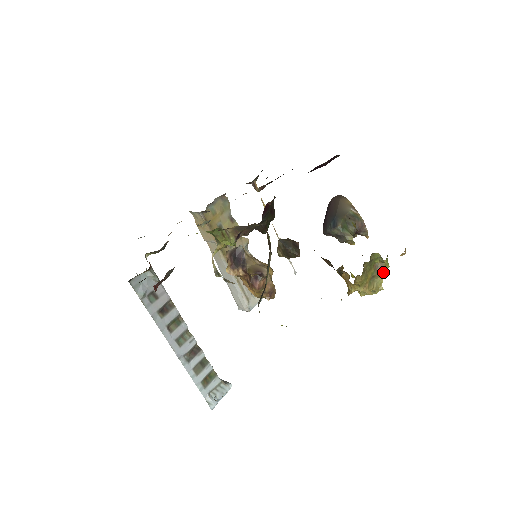
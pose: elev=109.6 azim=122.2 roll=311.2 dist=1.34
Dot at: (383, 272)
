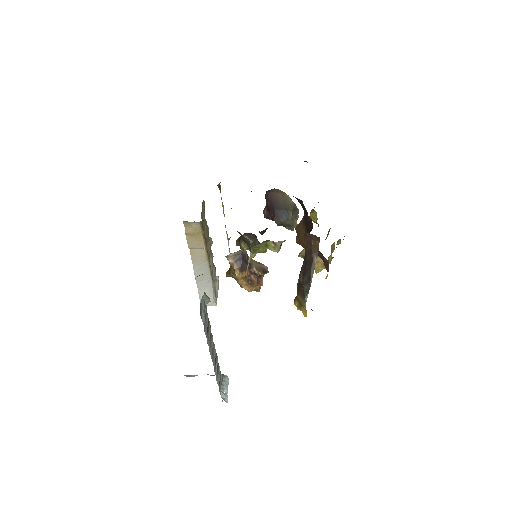
Dot at: occluded
